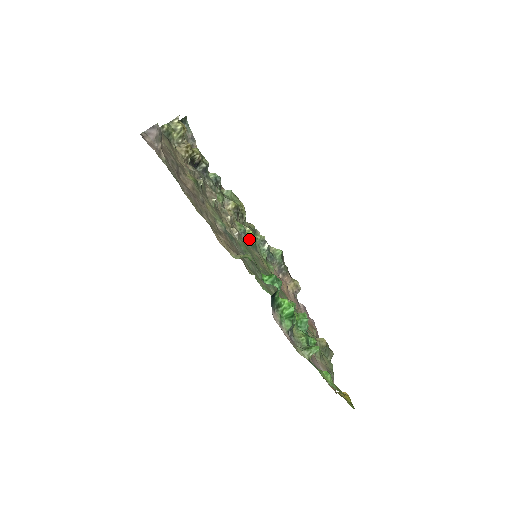
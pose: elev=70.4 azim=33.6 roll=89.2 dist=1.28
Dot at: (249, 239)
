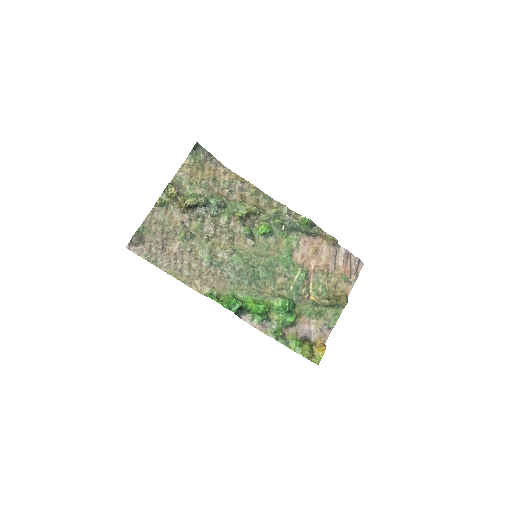
Dot at: (260, 233)
